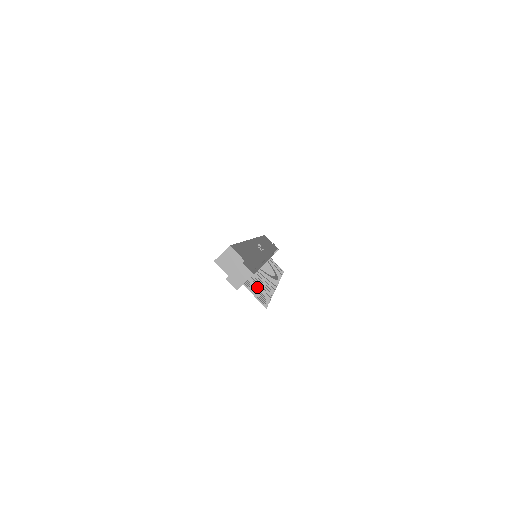
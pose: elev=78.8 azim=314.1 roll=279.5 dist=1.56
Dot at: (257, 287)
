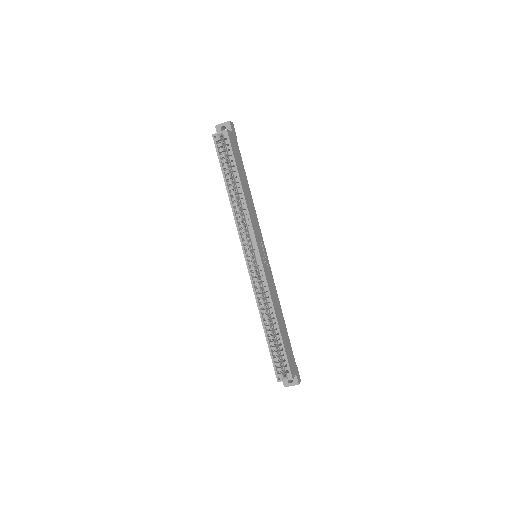
Dot at: occluded
